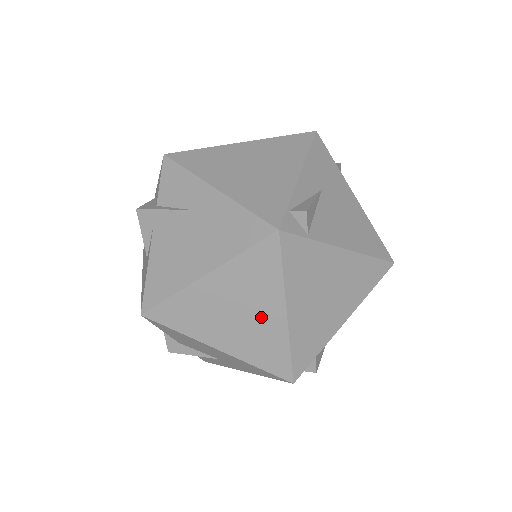
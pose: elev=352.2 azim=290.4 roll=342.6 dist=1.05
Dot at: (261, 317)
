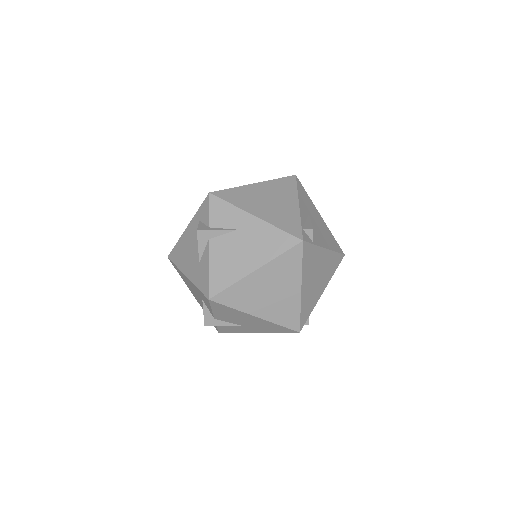
Dot at: (286, 293)
